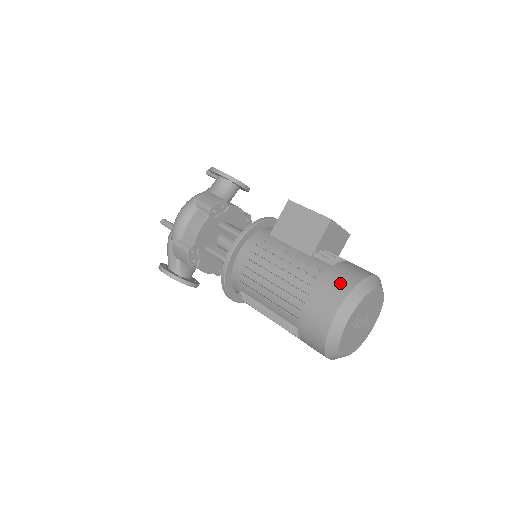
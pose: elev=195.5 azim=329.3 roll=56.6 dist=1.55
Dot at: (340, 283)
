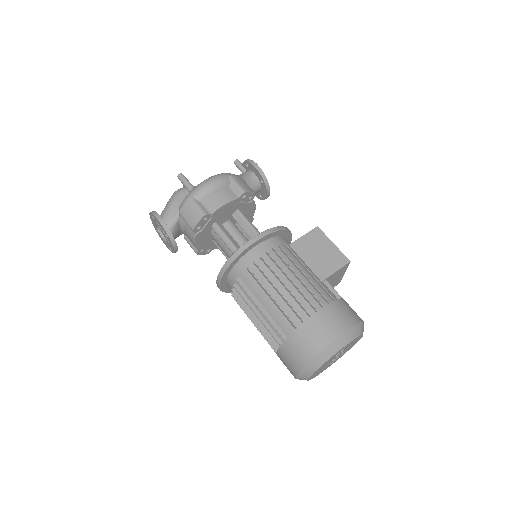
Dot at: (347, 315)
